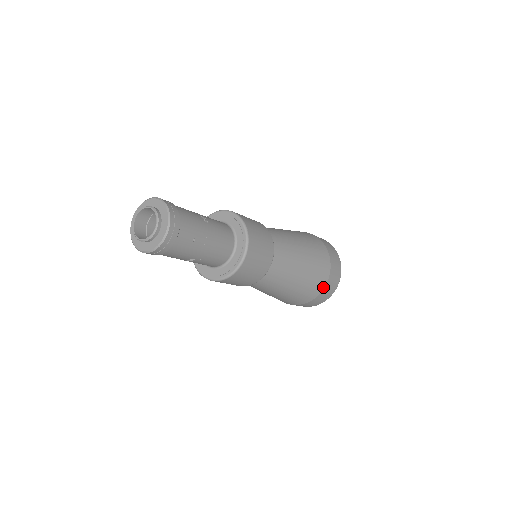
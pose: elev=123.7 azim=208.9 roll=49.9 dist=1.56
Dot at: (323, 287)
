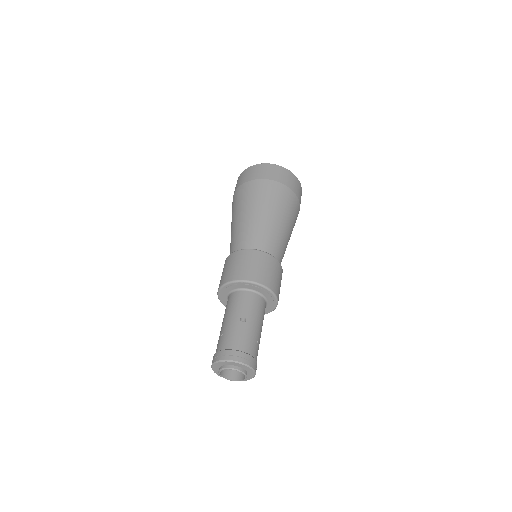
Dot at: (299, 205)
